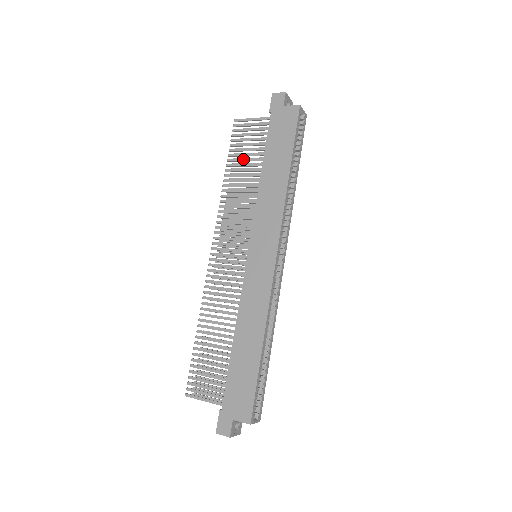
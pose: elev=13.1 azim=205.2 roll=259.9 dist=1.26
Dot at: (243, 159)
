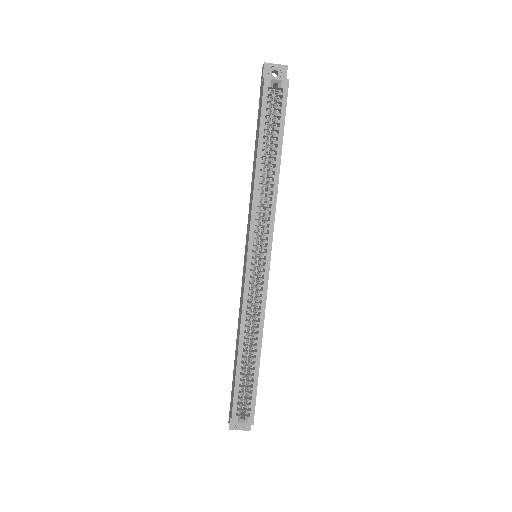
Dot at: occluded
